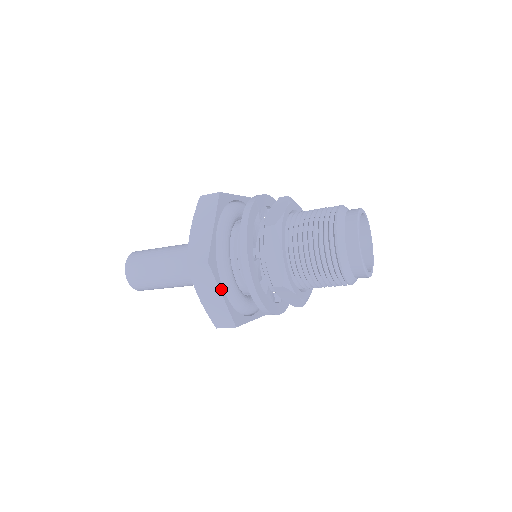
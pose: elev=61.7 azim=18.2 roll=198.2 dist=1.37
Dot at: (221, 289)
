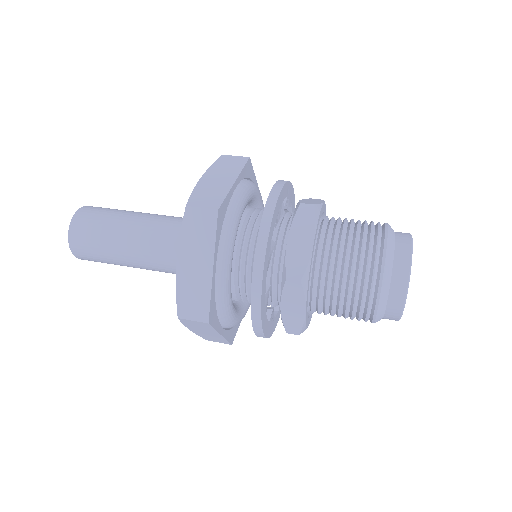
Dot at: (215, 258)
